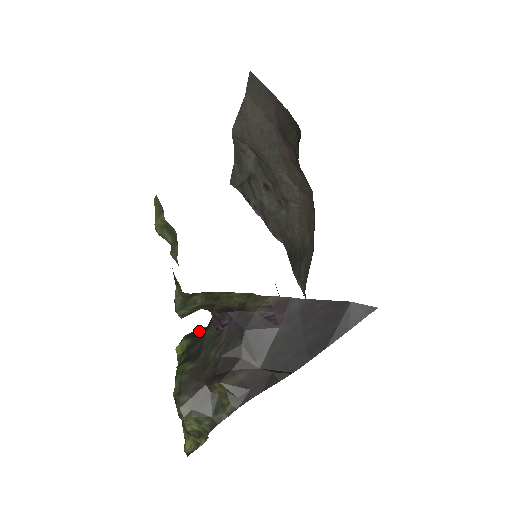
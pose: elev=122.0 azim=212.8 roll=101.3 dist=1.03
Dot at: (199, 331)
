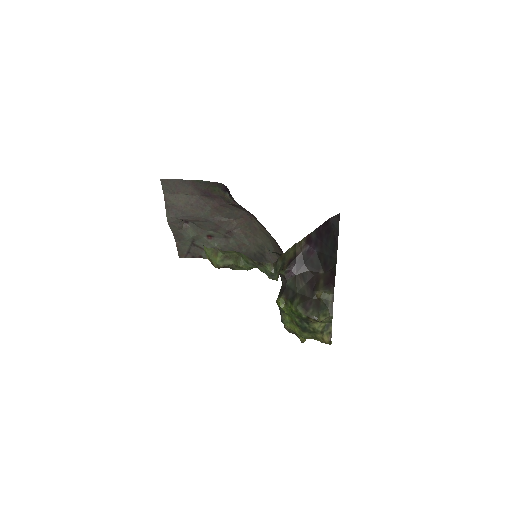
Dot at: (282, 289)
